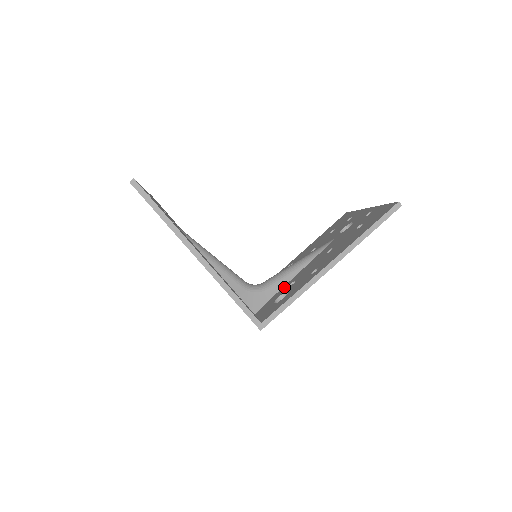
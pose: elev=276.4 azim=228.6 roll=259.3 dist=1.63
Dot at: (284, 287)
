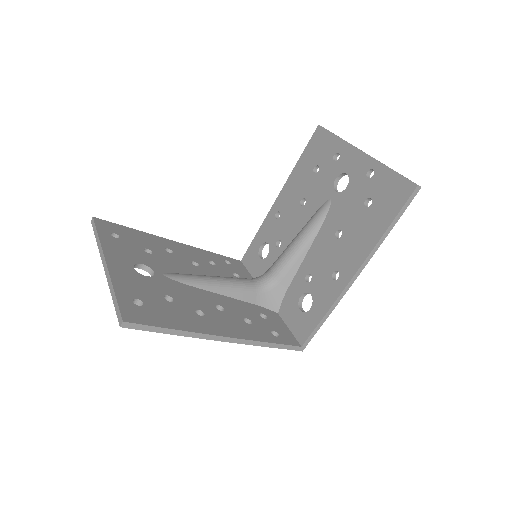
Dot at: (298, 278)
